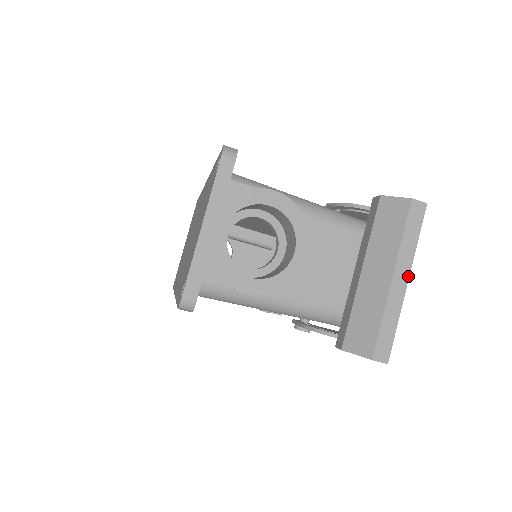
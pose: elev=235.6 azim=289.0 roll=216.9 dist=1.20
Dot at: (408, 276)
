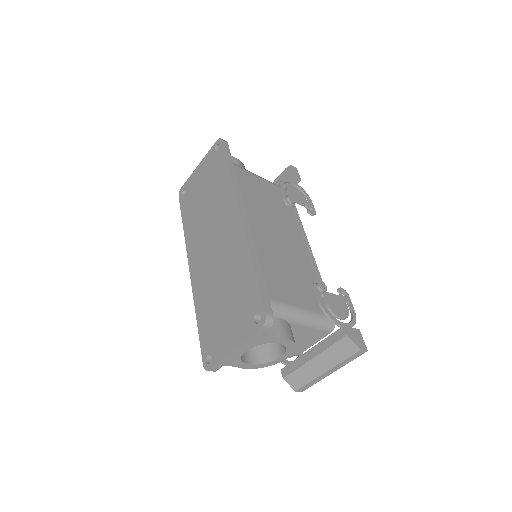
Dot at: occluded
